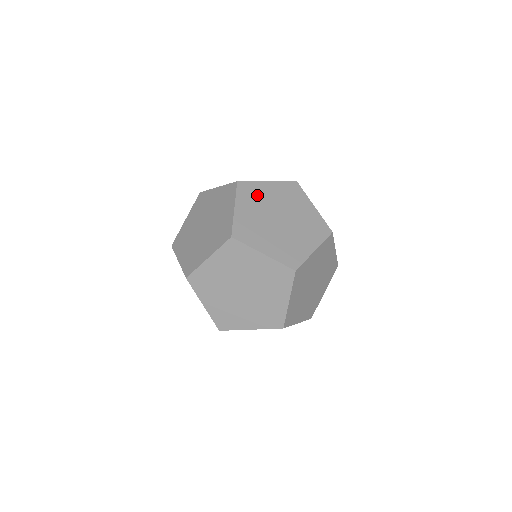
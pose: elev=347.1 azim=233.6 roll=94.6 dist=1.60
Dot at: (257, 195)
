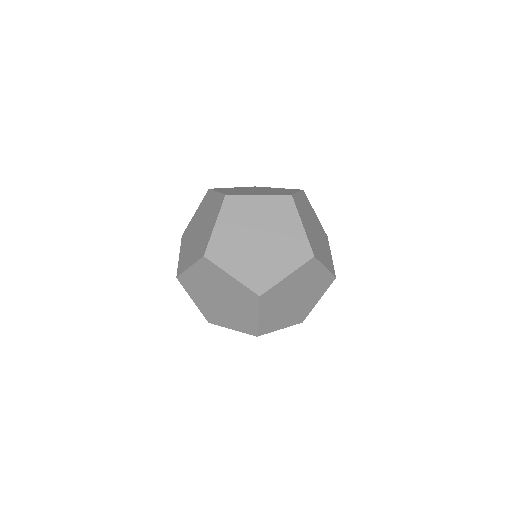
Dot at: (226, 246)
